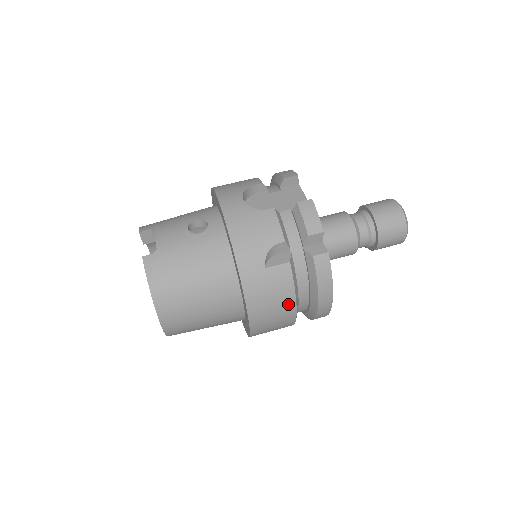
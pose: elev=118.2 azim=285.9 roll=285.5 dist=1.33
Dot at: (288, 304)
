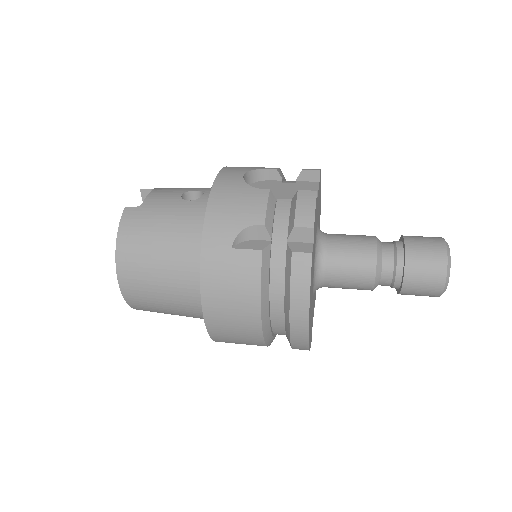
Dot at: (251, 303)
